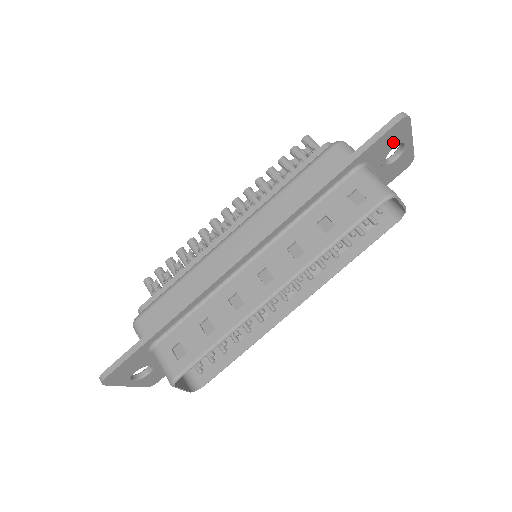
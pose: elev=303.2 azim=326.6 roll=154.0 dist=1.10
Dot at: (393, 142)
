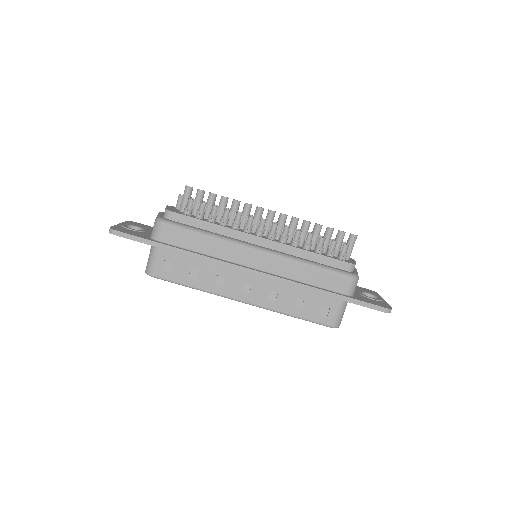
Dot at: occluded
